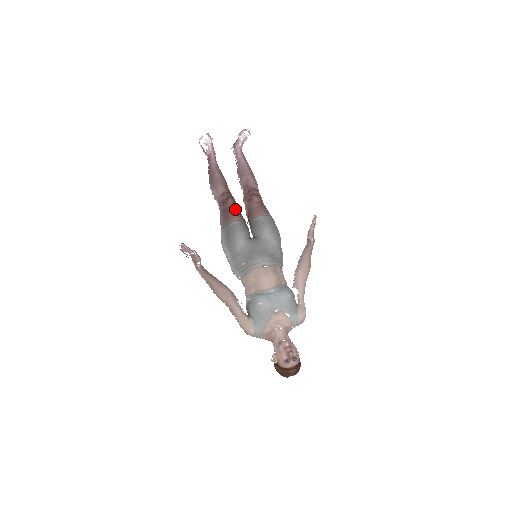
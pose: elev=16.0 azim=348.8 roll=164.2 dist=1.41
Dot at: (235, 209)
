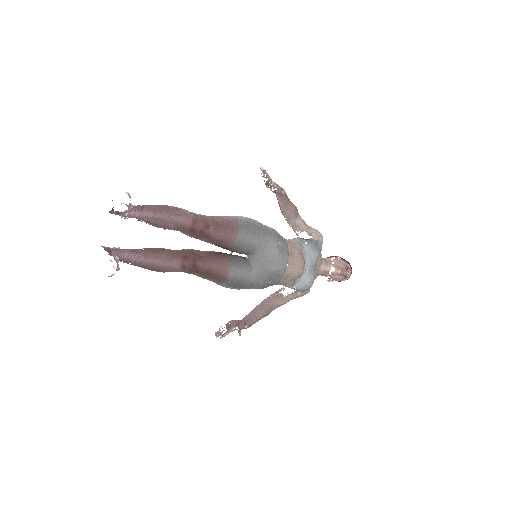
Dot at: (213, 264)
